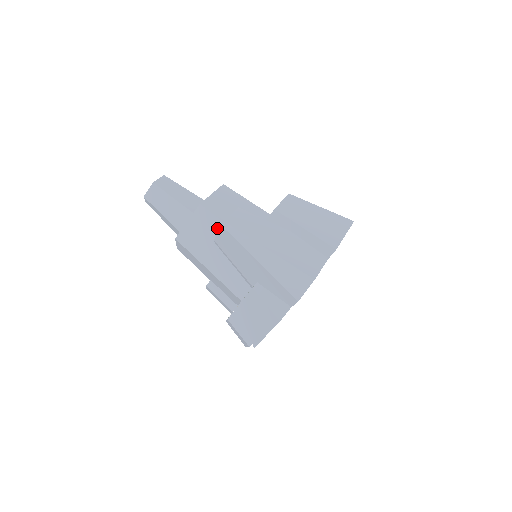
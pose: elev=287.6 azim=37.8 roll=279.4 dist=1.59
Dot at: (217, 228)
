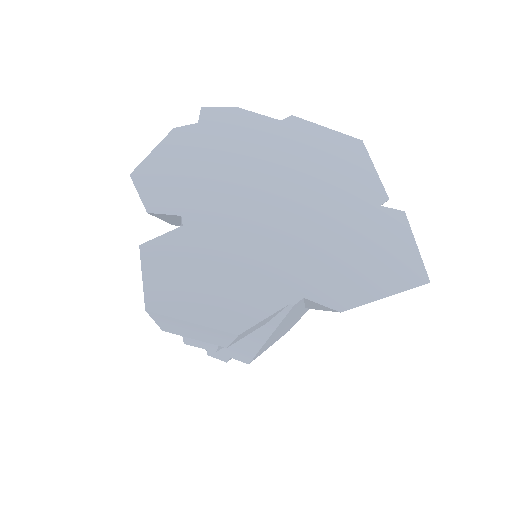
Dot at: occluded
